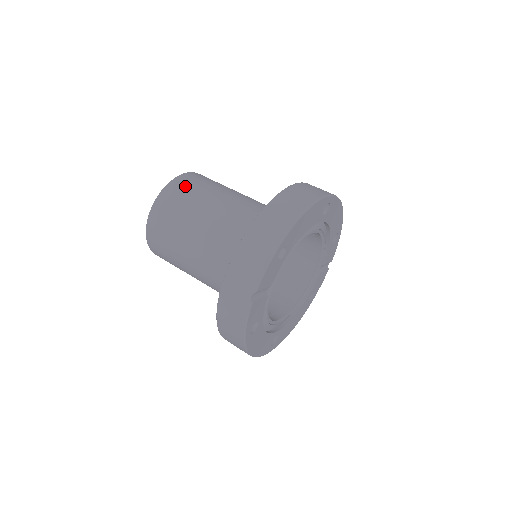
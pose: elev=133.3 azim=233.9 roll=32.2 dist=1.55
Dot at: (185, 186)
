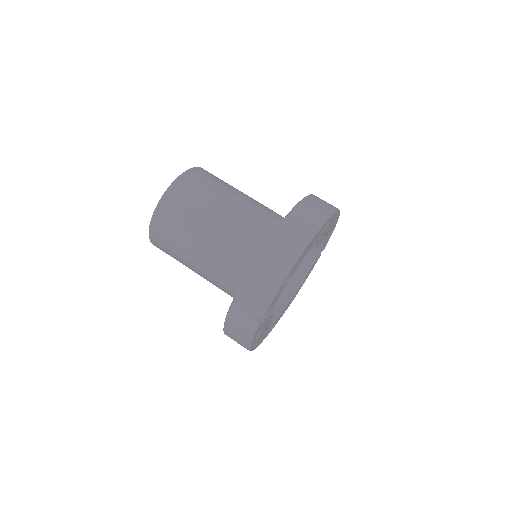
Dot at: (187, 190)
